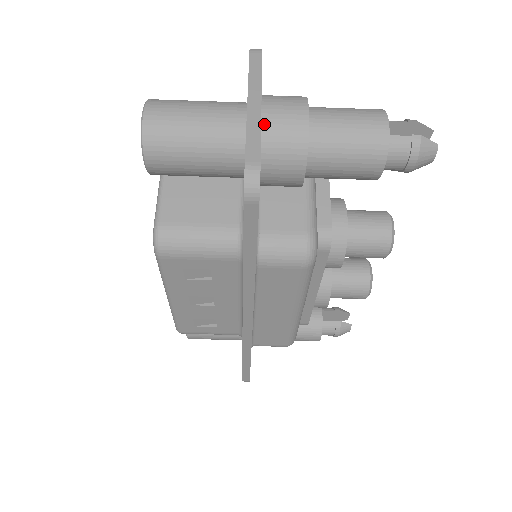
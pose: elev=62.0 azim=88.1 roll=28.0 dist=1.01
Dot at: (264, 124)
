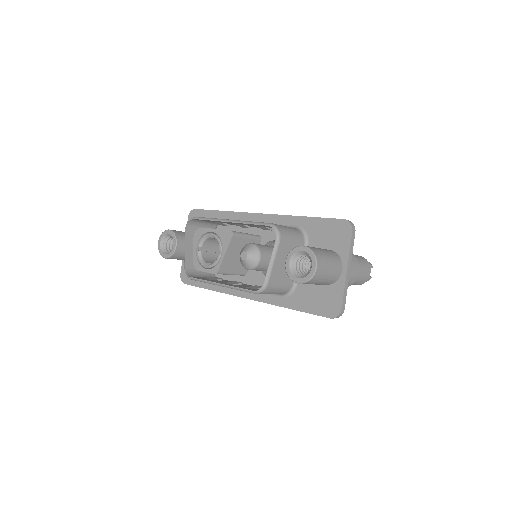
Dot at: occluded
